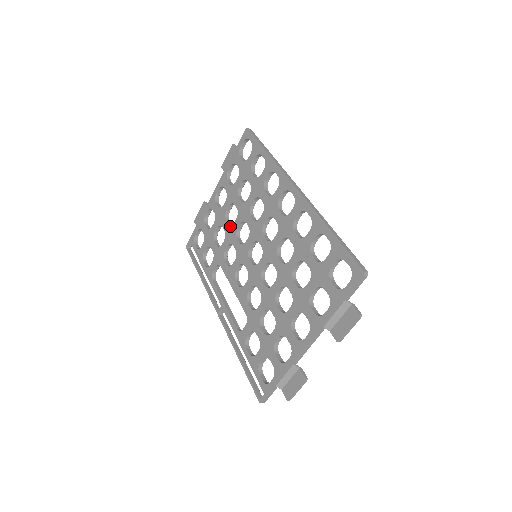
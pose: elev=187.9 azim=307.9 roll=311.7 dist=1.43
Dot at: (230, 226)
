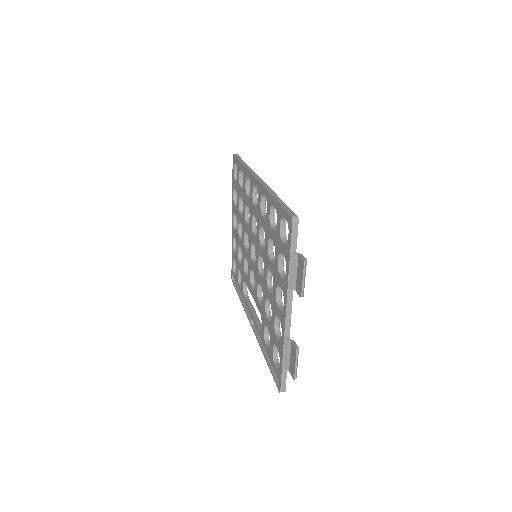
Dot at: (241, 241)
